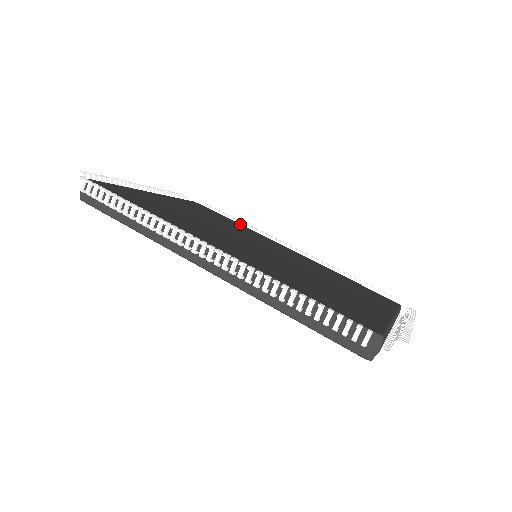
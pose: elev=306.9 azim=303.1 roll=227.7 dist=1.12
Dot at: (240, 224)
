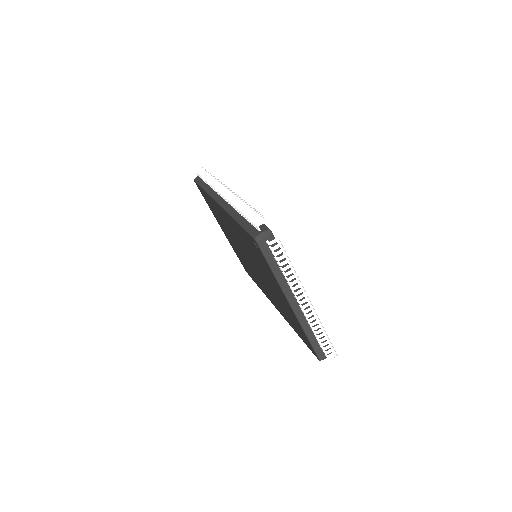
Dot at: occluded
